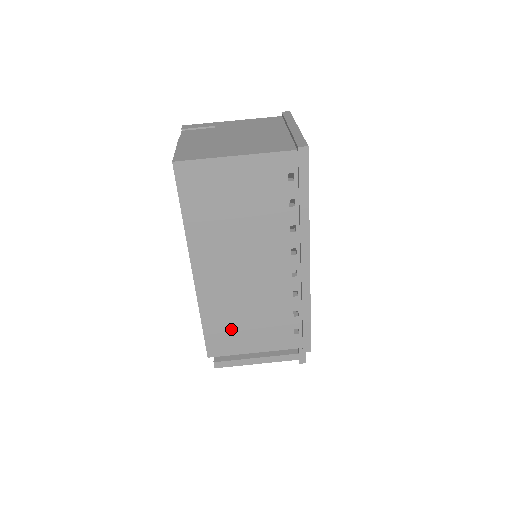
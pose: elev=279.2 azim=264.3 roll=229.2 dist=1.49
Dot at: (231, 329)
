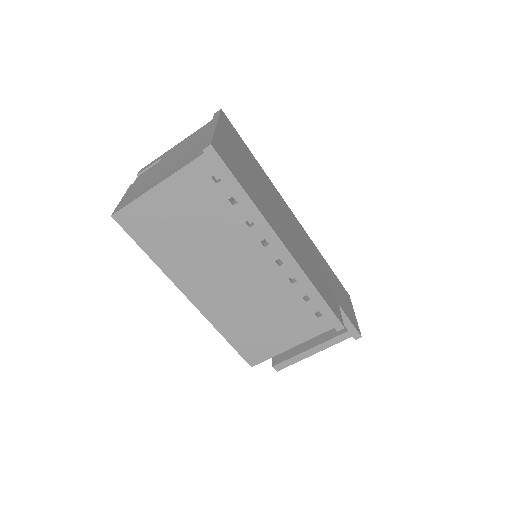
Dot at: (255, 335)
